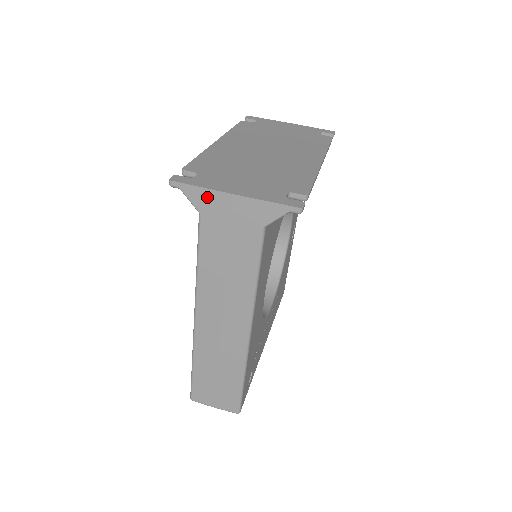
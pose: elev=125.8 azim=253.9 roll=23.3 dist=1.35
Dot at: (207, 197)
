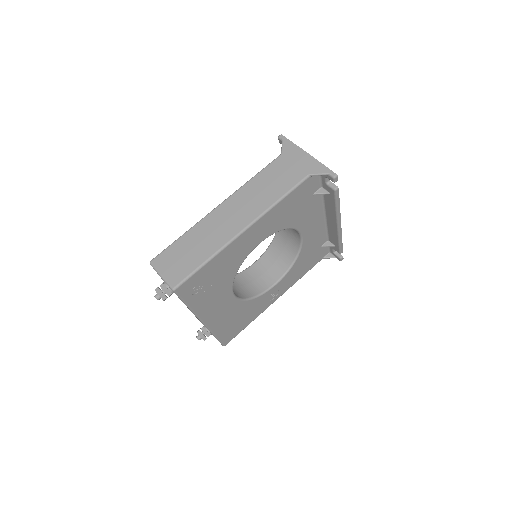
Dot at: (293, 148)
